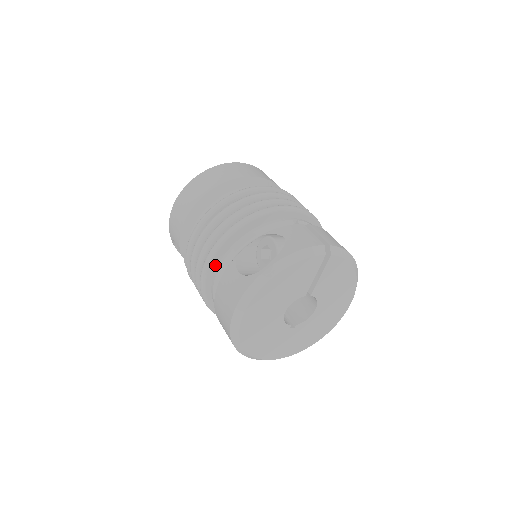
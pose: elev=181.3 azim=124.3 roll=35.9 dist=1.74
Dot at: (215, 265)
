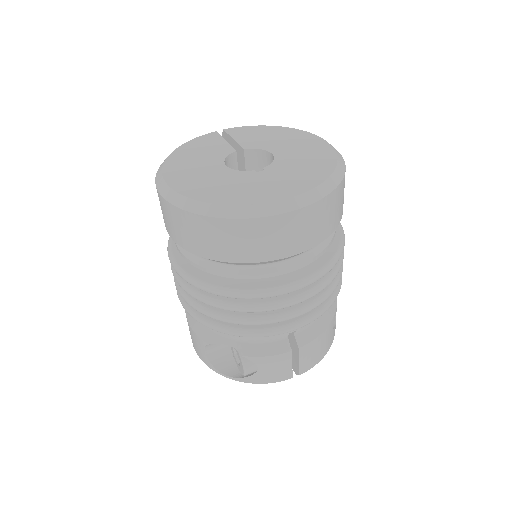
Dot at: occluded
